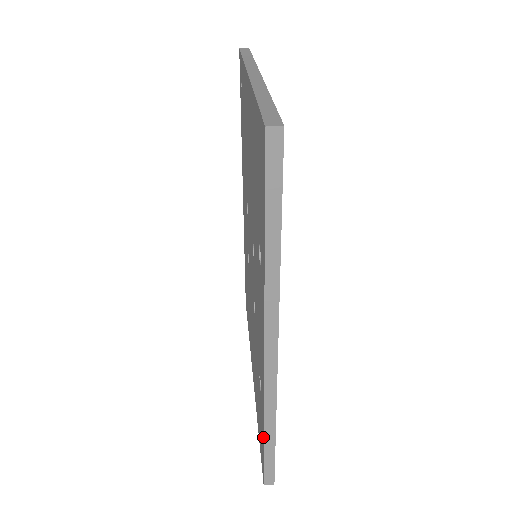
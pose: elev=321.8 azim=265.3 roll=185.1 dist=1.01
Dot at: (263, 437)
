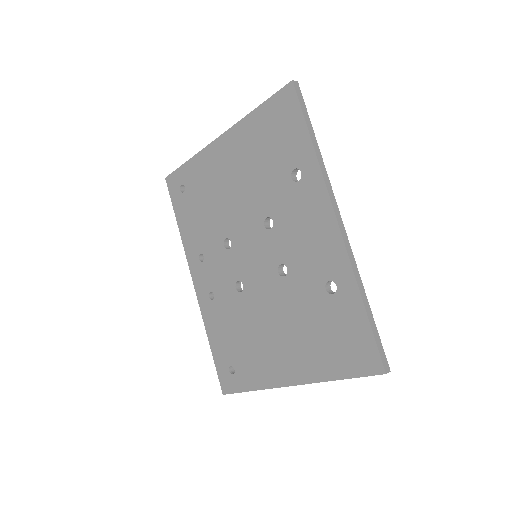
Dot at: (362, 310)
